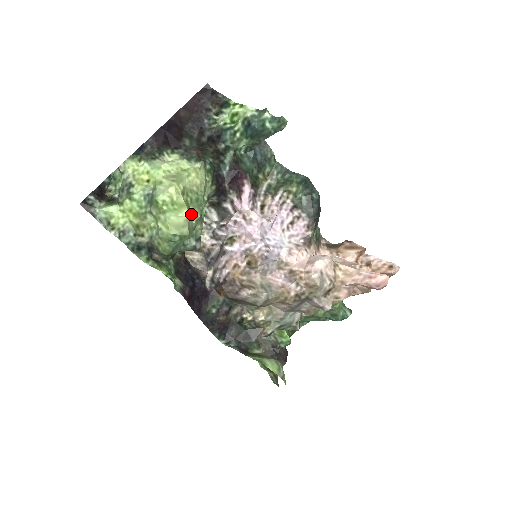
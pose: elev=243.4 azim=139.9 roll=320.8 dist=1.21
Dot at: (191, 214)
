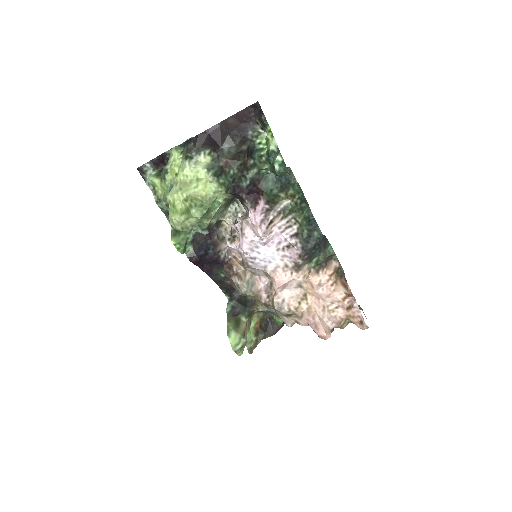
Dot at: (184, 219)
